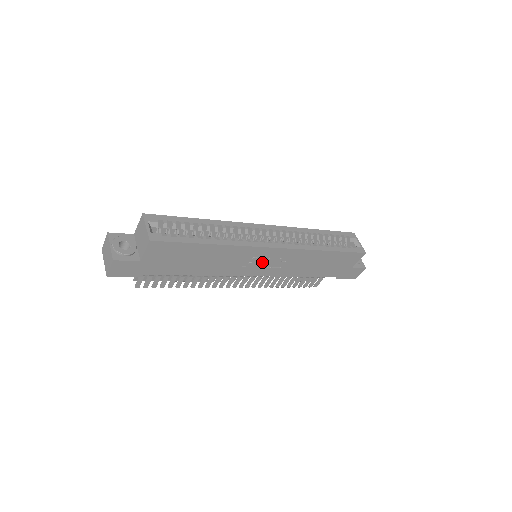
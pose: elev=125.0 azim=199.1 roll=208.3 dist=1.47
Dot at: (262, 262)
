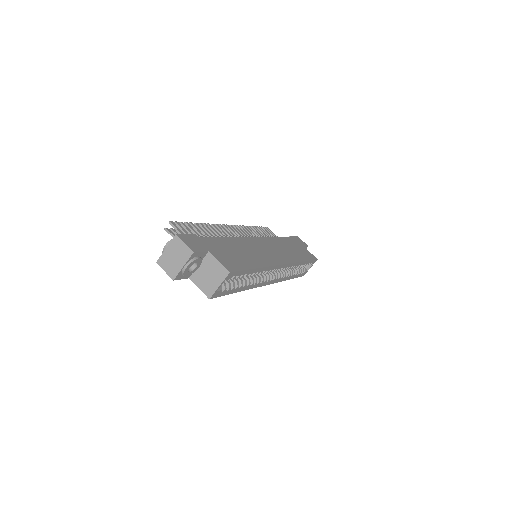
Dot at: occluded
